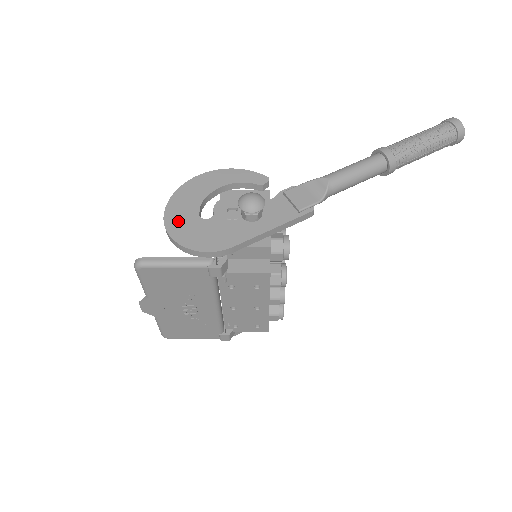
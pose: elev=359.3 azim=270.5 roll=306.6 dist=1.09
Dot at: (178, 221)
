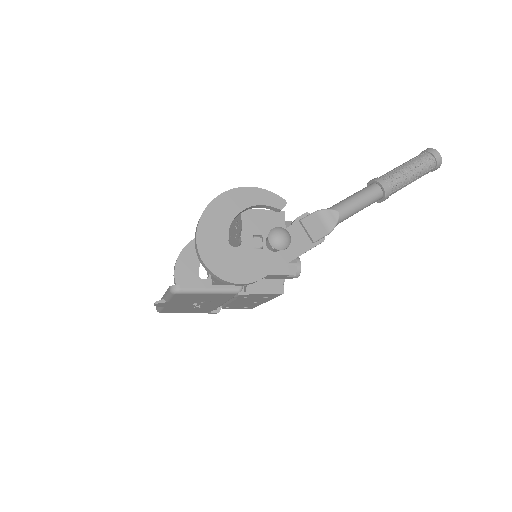
Dot at: (211, 249)
